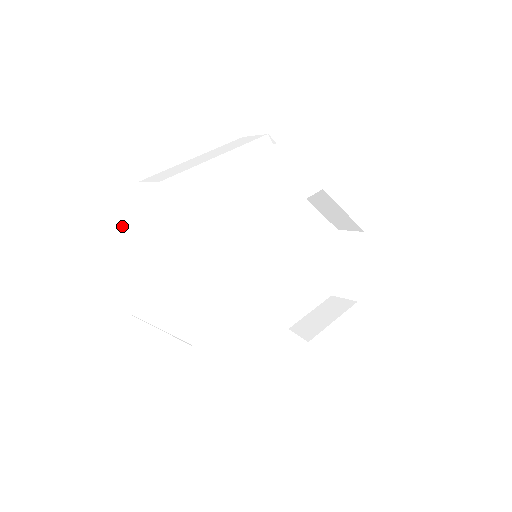
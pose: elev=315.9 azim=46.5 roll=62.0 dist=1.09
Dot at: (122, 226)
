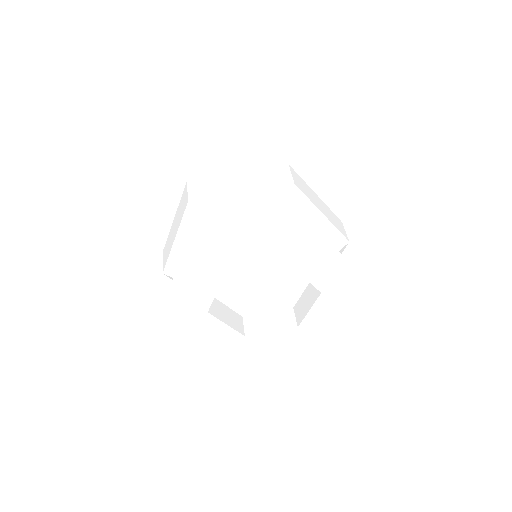
Dot at: (194, 174)
